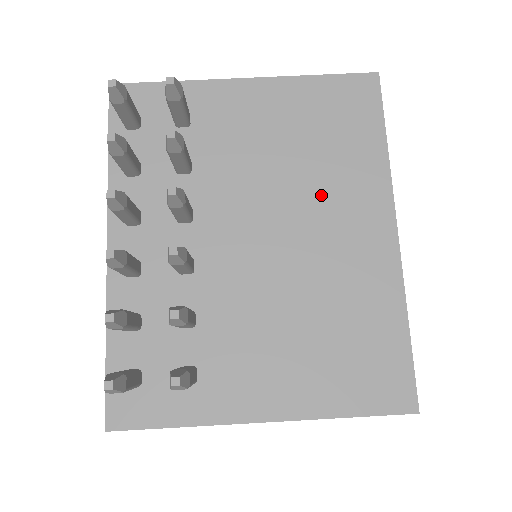
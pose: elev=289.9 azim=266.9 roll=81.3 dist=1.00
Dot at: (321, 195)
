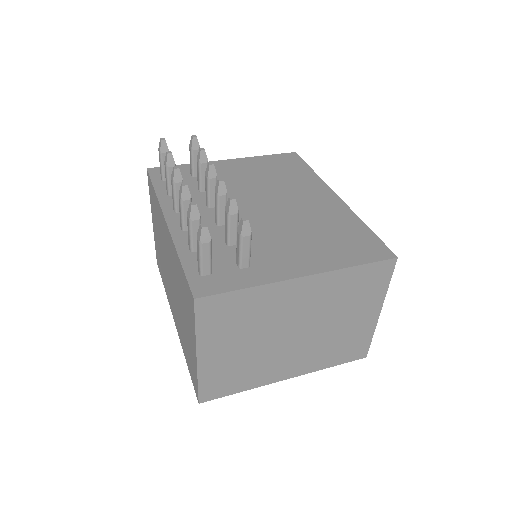
Dot at: (288, 190)
